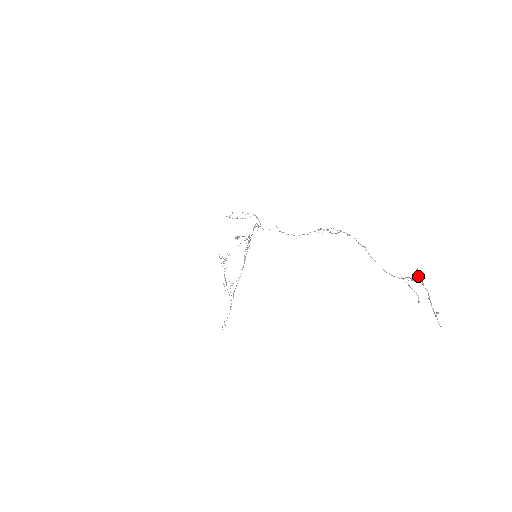
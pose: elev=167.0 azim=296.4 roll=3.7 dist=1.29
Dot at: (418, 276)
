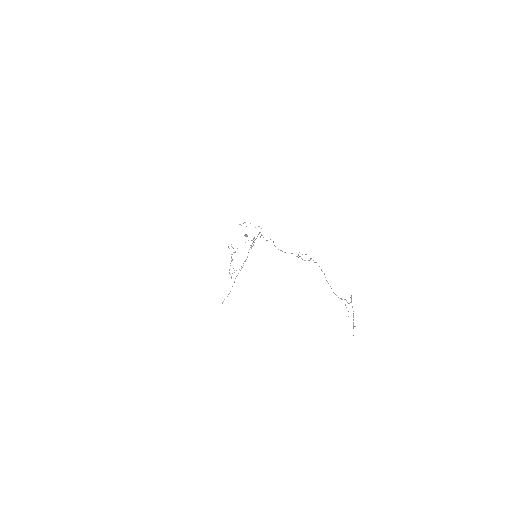
Dot at: (351, 301)
